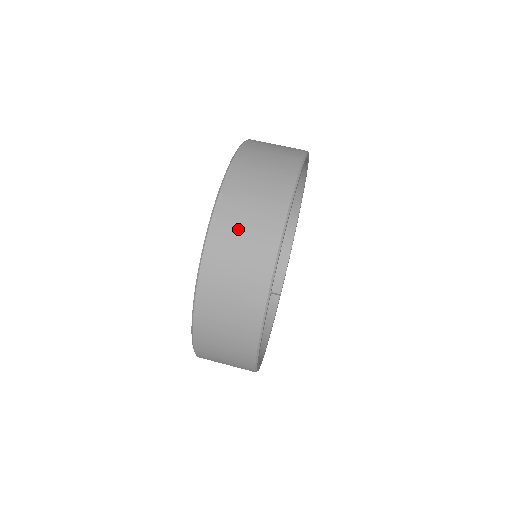
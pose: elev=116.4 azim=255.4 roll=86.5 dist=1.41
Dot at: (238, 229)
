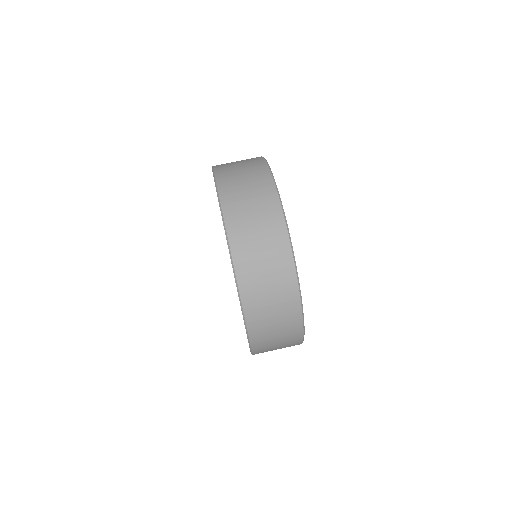
Dot at: (247, 217)
